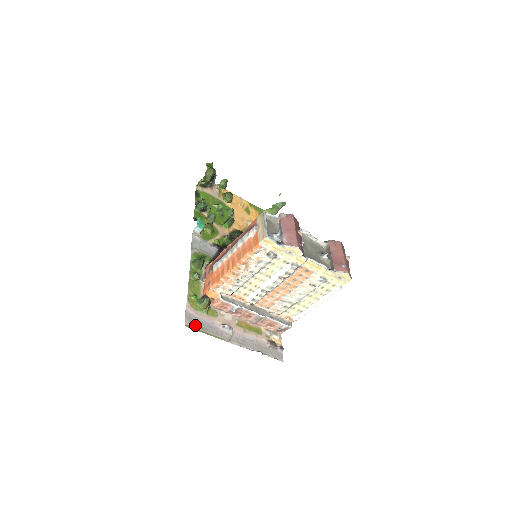
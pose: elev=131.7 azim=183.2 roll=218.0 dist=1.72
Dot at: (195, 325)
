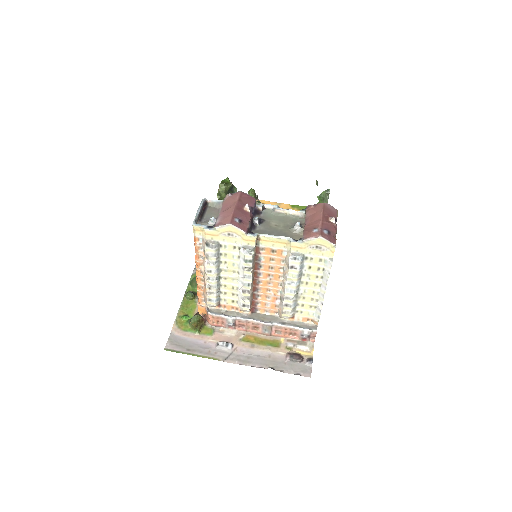
Dot at: (179, 347)
